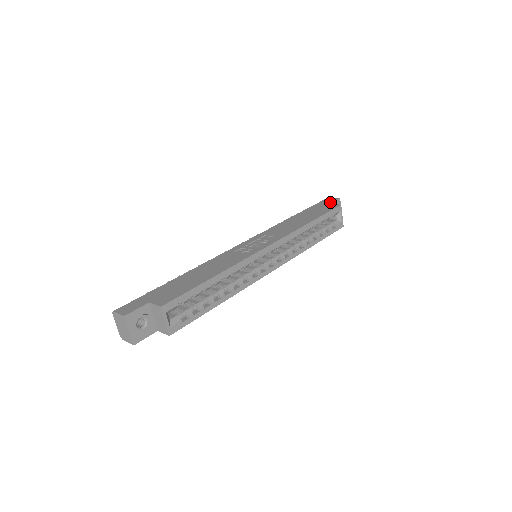
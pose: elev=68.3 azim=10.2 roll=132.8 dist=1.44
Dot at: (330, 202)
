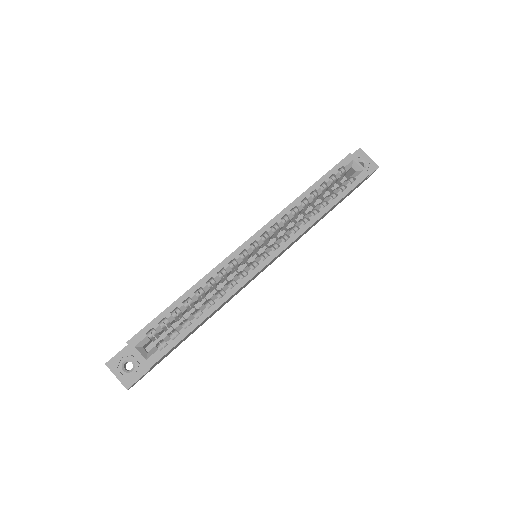
Dot at: occluded
